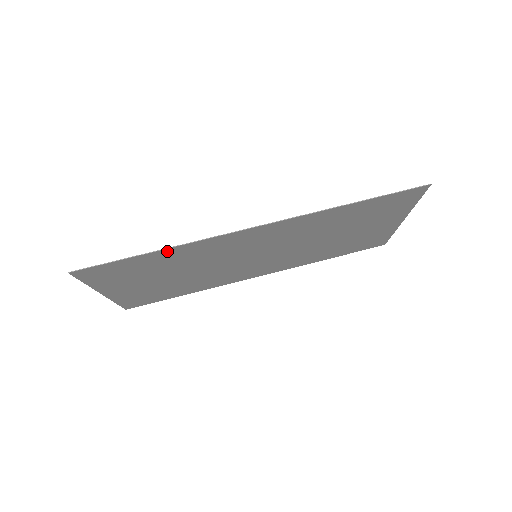
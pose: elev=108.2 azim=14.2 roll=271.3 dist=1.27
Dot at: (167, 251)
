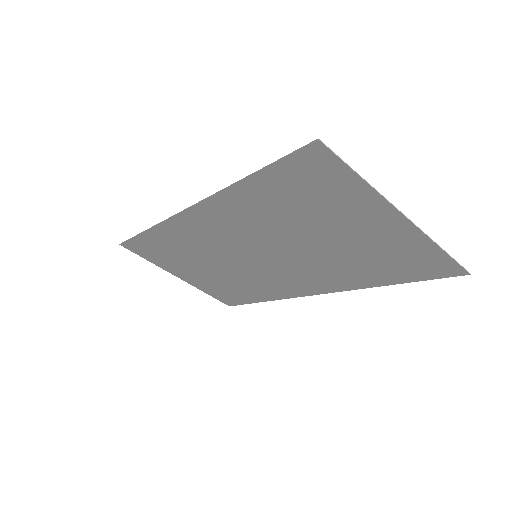
Dot at: (154, 232)
